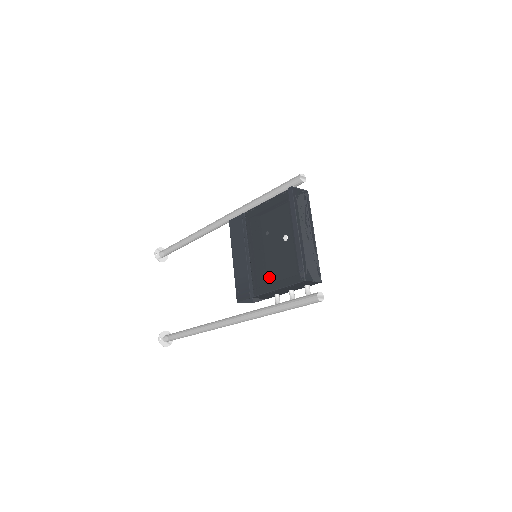
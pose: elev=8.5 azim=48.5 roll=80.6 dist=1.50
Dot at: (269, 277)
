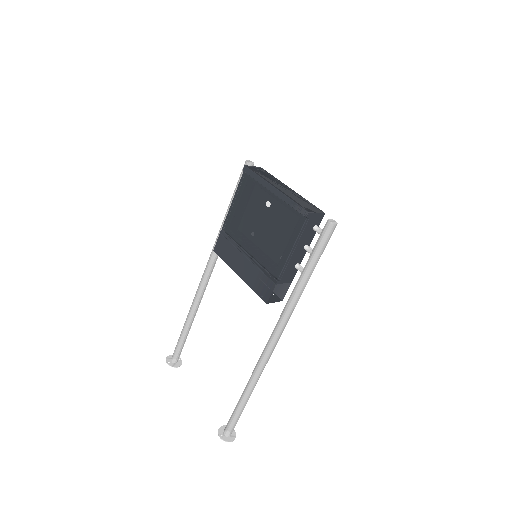
Dot at: (278, 248)
